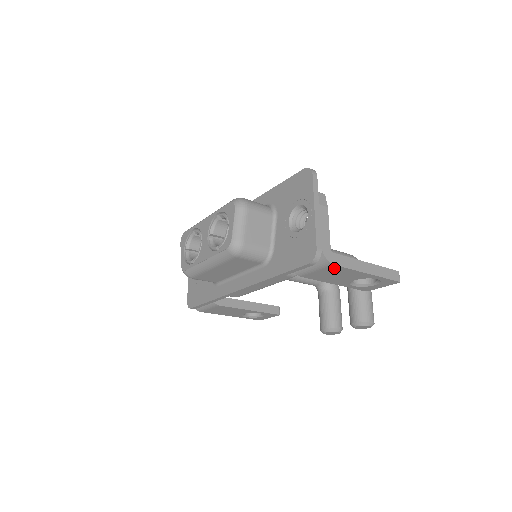
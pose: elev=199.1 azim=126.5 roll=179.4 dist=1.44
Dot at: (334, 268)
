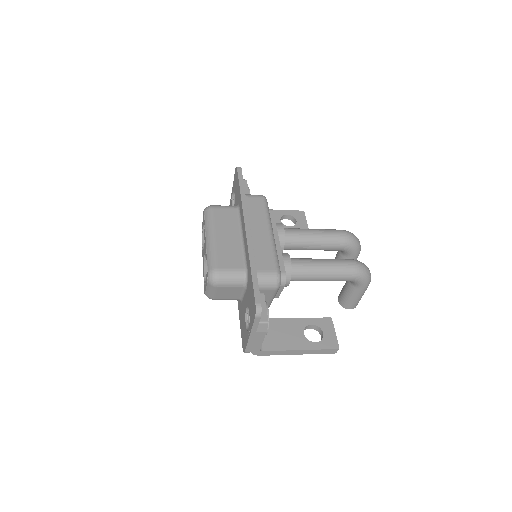
Dot at: occluded
